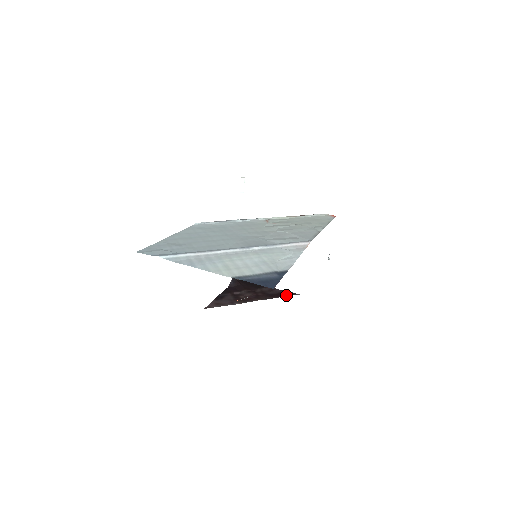
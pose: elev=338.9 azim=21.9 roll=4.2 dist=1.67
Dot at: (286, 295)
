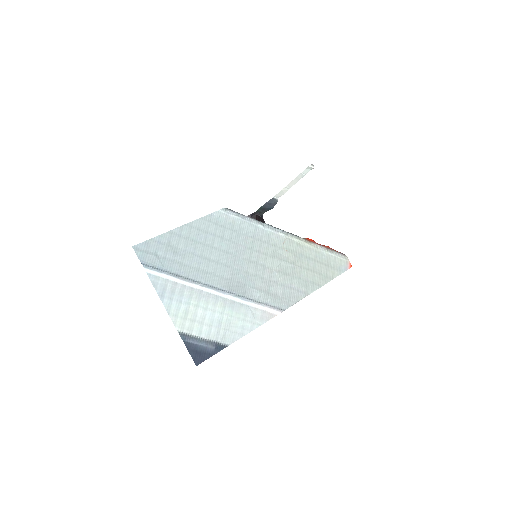
Dot at: occluded
